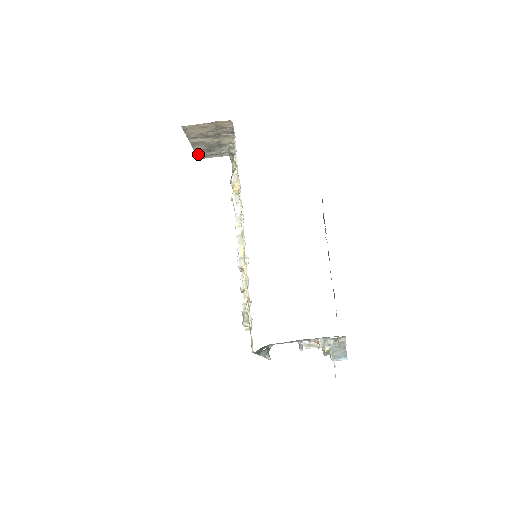
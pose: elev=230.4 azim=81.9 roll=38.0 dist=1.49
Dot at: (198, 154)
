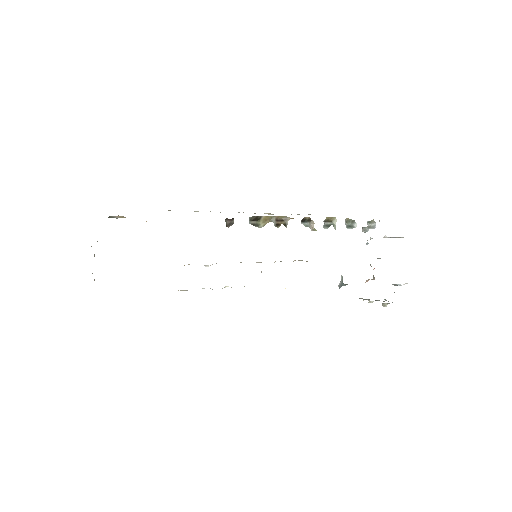
Dot at: occluded
